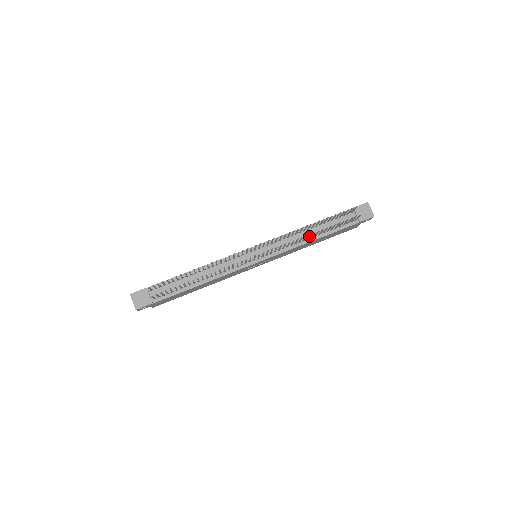
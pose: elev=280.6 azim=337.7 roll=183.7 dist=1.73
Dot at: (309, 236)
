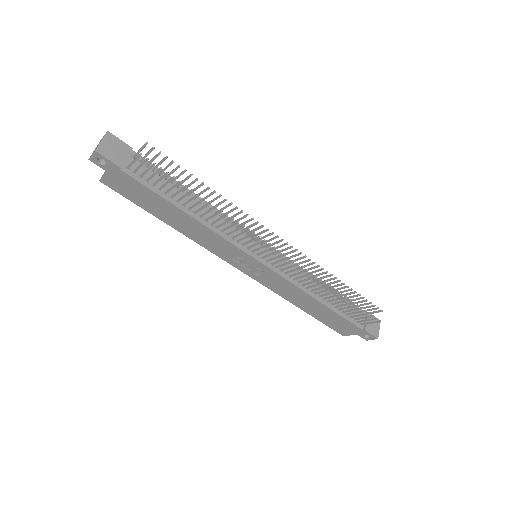
Dot at: (327, 290)
